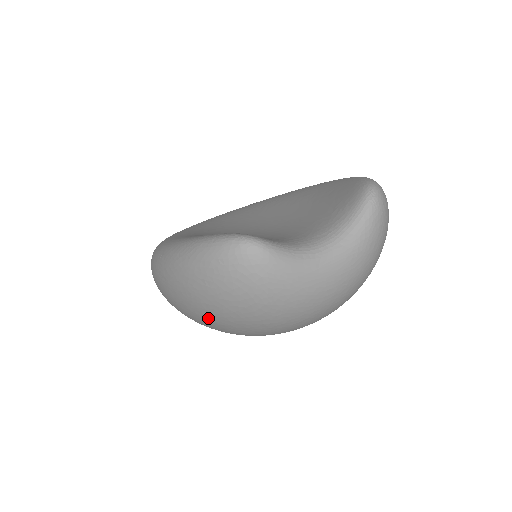
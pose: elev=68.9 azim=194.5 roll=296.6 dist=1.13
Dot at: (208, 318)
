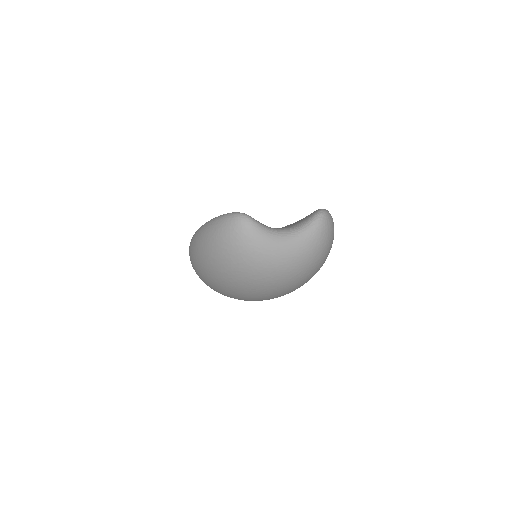
Dot at: (213, 266)
